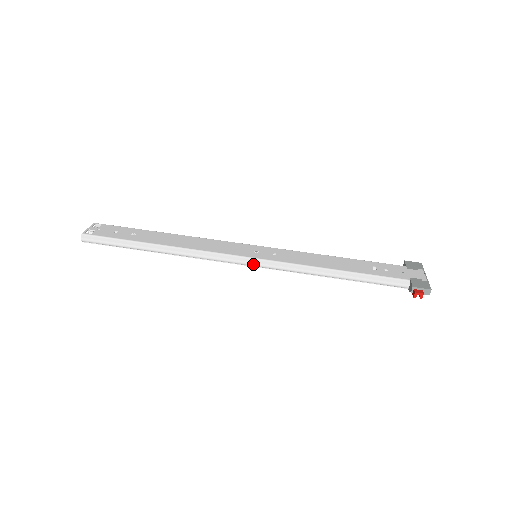
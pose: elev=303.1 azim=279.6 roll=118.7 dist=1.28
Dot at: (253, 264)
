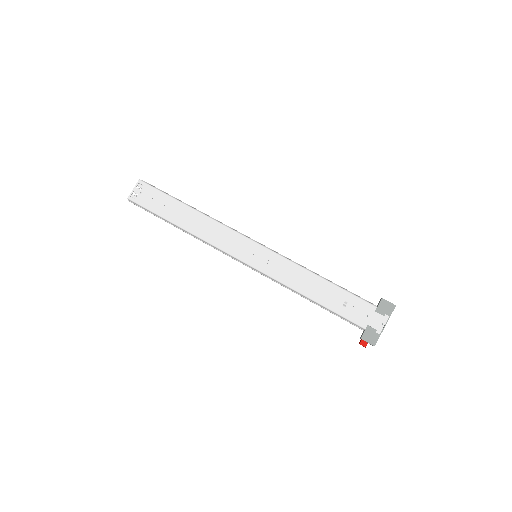
Dot at: (249, 267)
